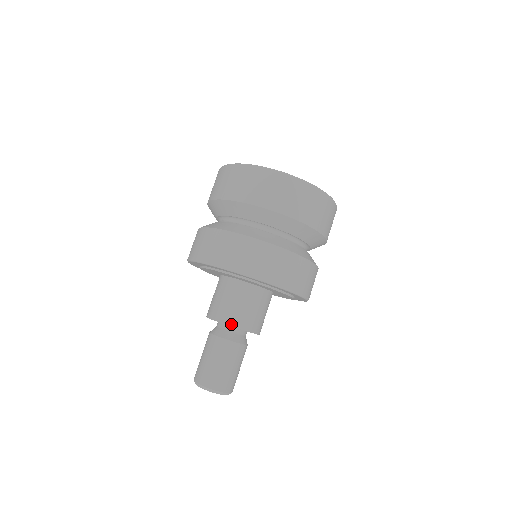
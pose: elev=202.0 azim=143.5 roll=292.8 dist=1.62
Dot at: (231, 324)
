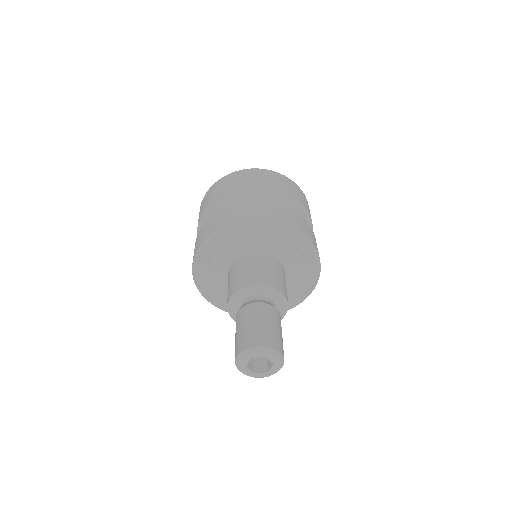
Dot at: (231, 294)
